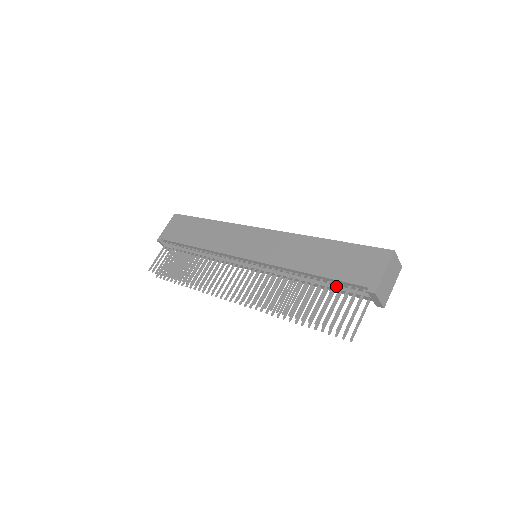
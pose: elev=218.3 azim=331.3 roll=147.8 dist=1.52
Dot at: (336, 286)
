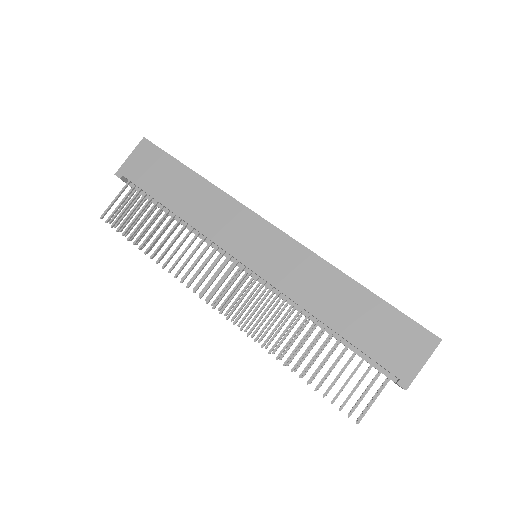
Dot at: (356, 349)
